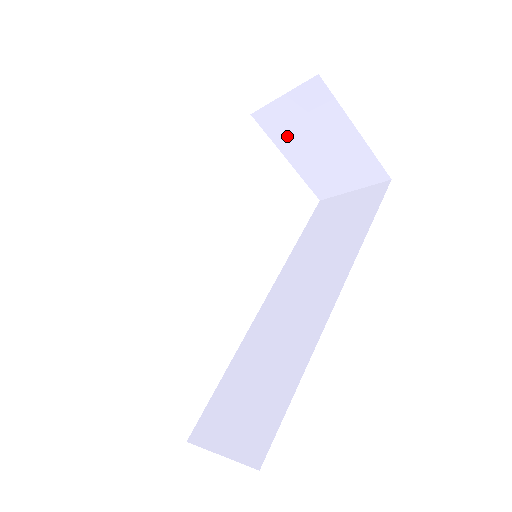
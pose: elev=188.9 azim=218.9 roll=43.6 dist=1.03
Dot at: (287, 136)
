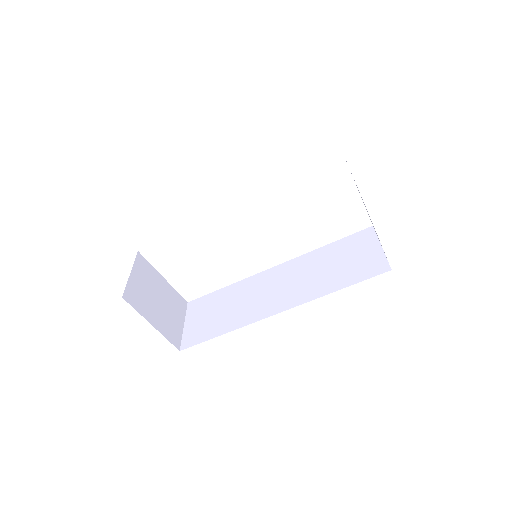
Dot at: occluded
